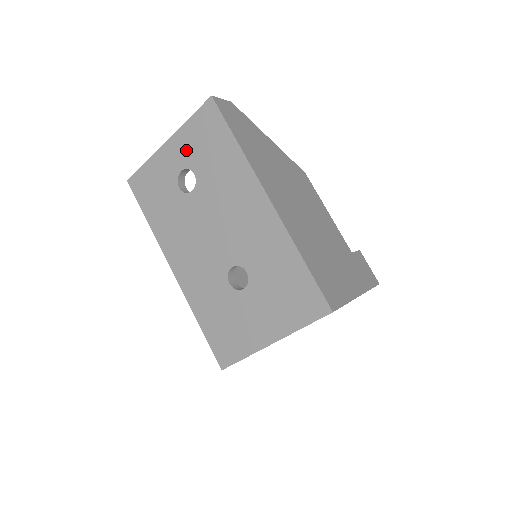
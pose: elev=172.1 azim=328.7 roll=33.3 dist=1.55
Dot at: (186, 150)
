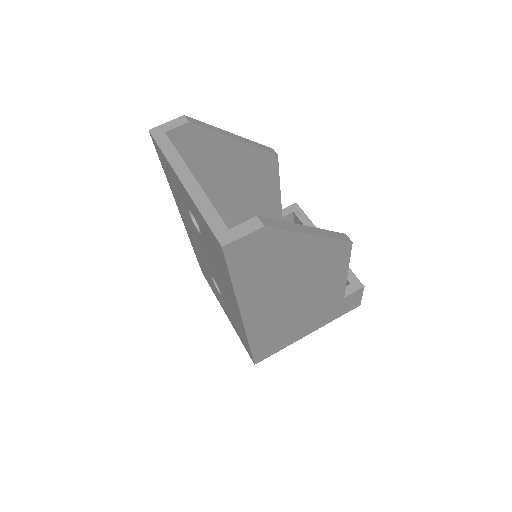
Dot at: (196, 216)
